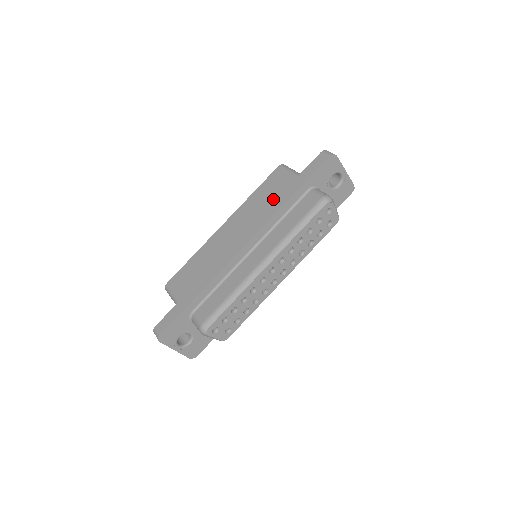
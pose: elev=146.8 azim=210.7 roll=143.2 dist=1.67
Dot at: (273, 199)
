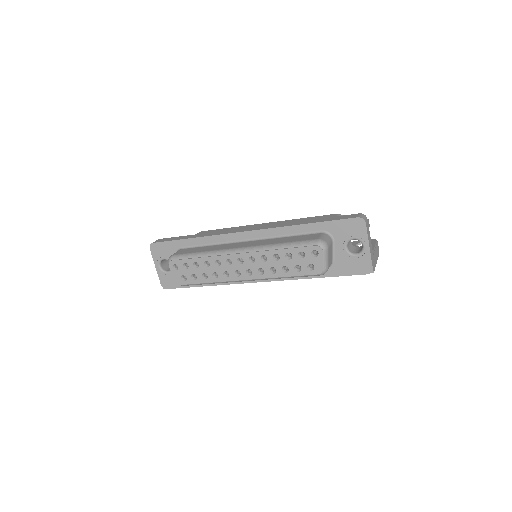
Dot at: occluded
